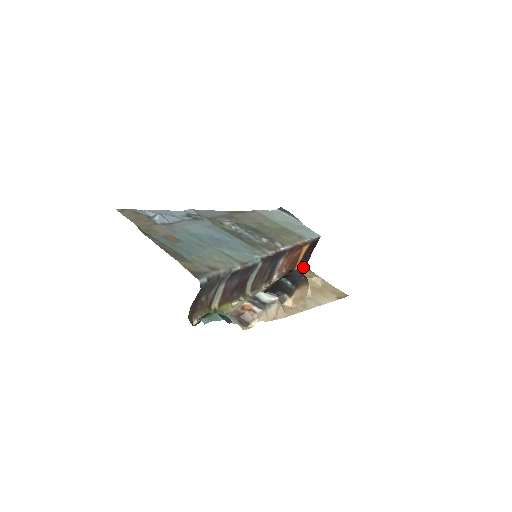
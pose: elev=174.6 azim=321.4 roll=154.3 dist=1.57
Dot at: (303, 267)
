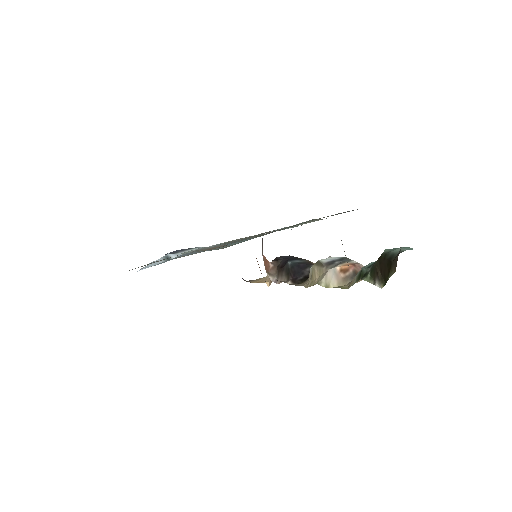
Dot at: occluded
